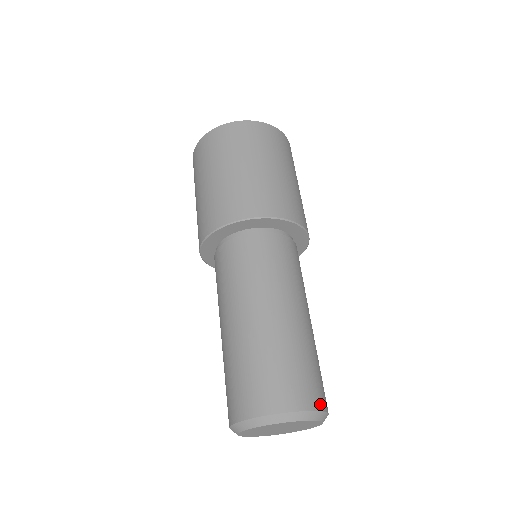
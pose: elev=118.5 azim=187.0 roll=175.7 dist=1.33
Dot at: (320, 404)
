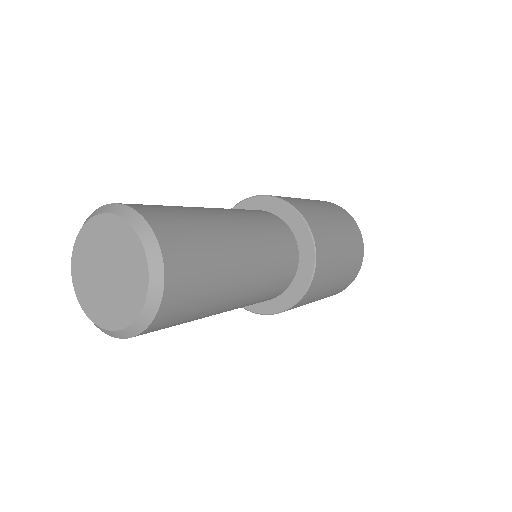
Dot at: (151, 218)
